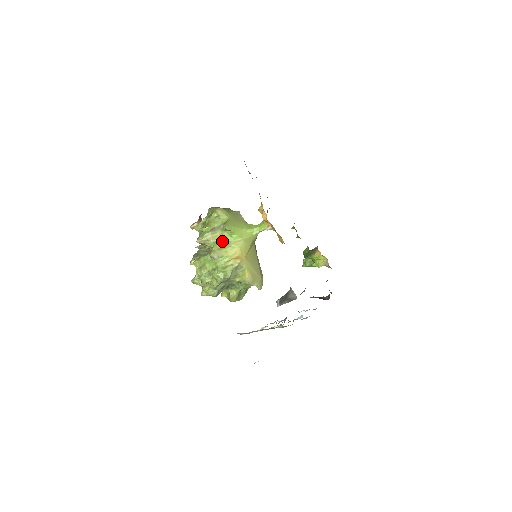
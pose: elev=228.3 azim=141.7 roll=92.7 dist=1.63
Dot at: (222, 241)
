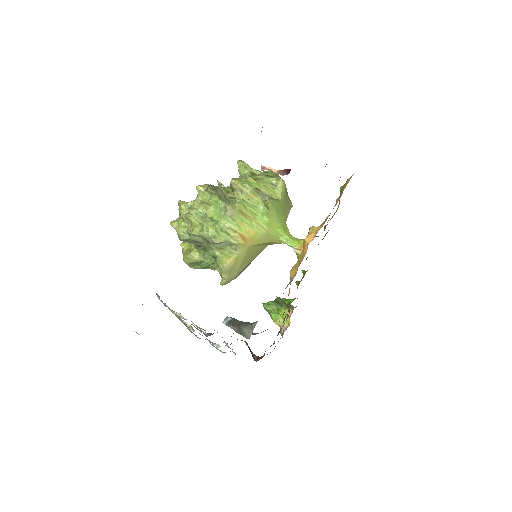
Dot at: (251, 208)
